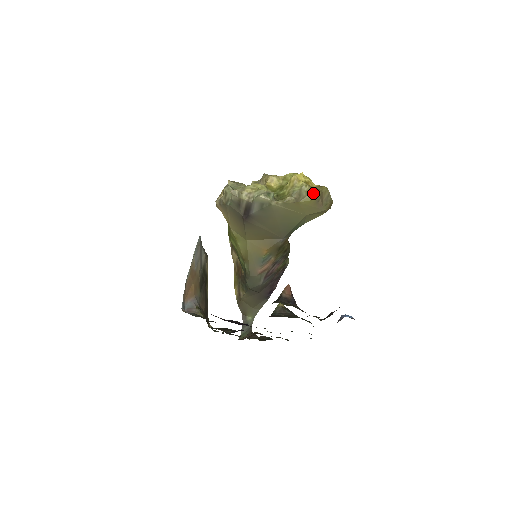
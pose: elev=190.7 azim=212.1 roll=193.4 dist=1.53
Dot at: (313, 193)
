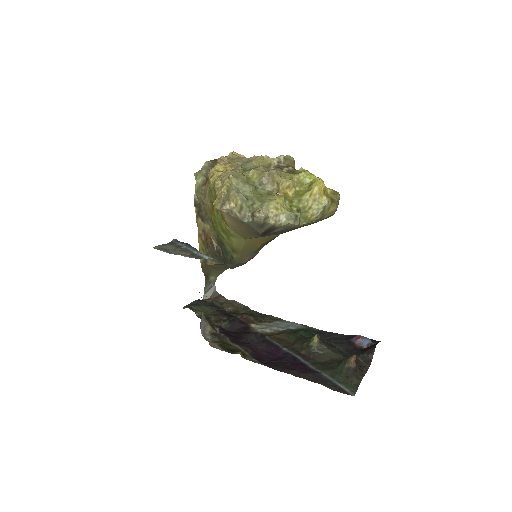
Dot at: (333, 209)
